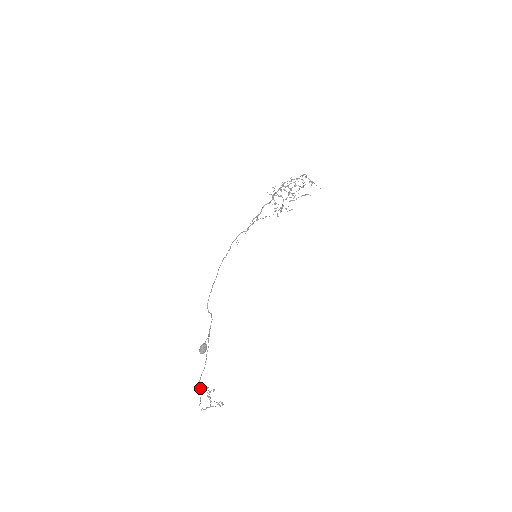
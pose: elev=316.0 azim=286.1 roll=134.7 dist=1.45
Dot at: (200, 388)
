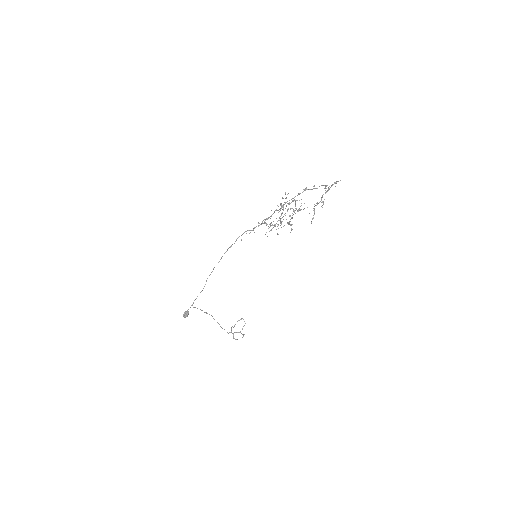
Dot at: (218, 323)
